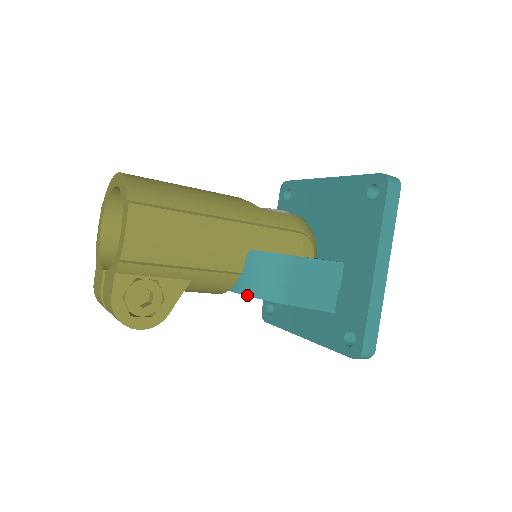
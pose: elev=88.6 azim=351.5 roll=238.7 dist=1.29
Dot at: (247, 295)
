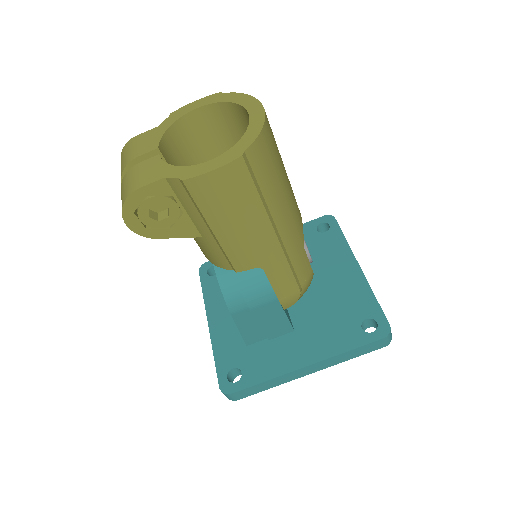
Dot at: (218, 279)
